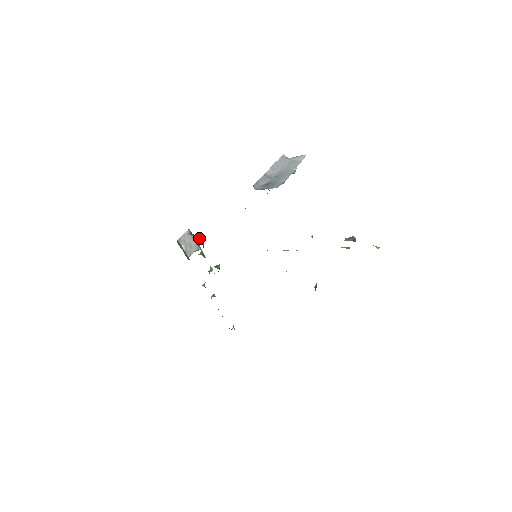
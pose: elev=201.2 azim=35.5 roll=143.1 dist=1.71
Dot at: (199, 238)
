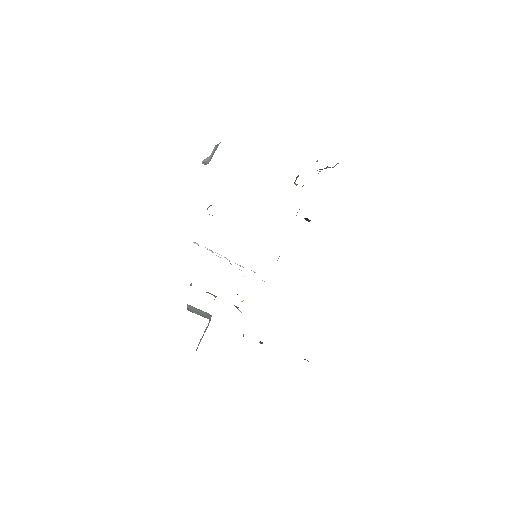
Dot at: occluded
